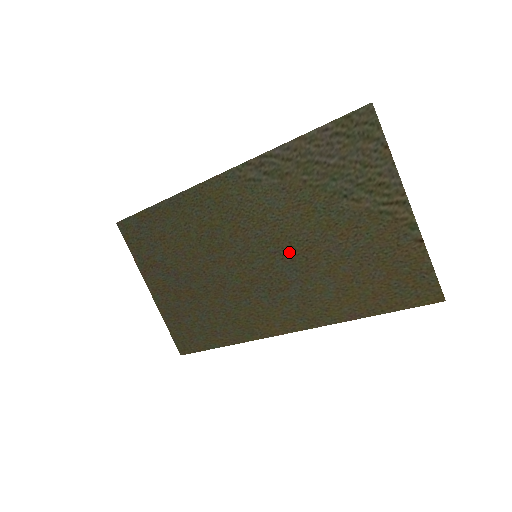
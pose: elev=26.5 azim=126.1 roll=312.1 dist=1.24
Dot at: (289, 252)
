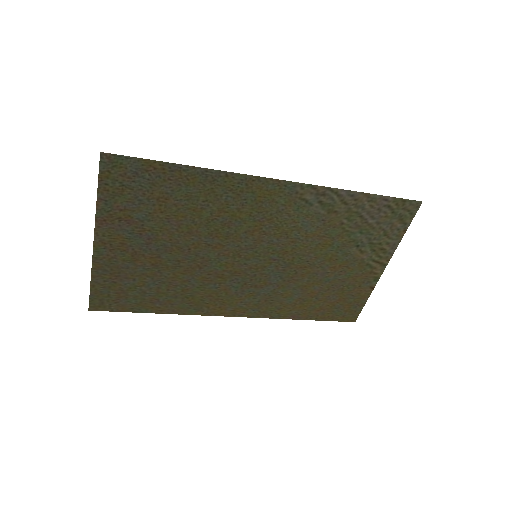
Dot at: (287, 264)
